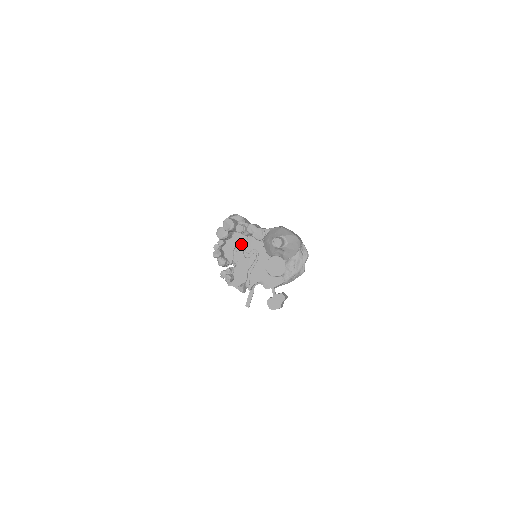
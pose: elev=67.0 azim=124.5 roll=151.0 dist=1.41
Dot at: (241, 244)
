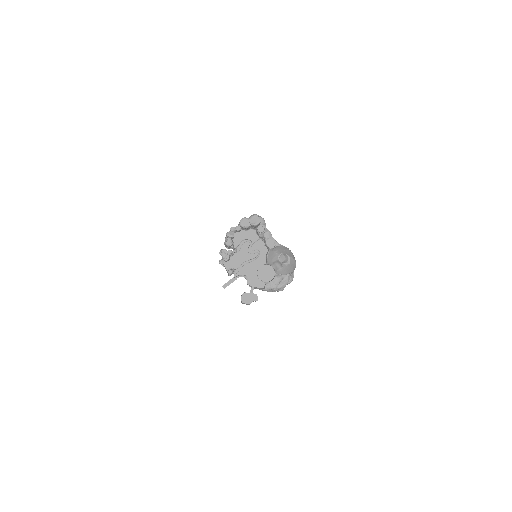
Dot at: (251, 240)
